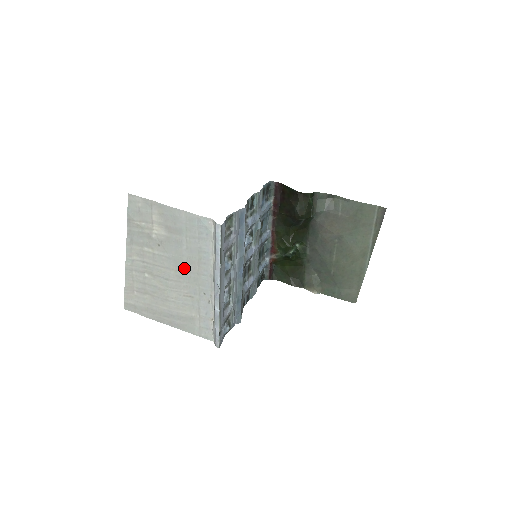
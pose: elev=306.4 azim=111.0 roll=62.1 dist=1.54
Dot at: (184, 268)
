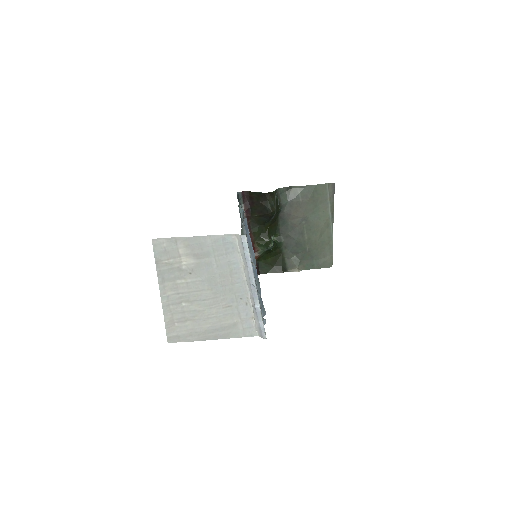
Dot at: (218, 284)
